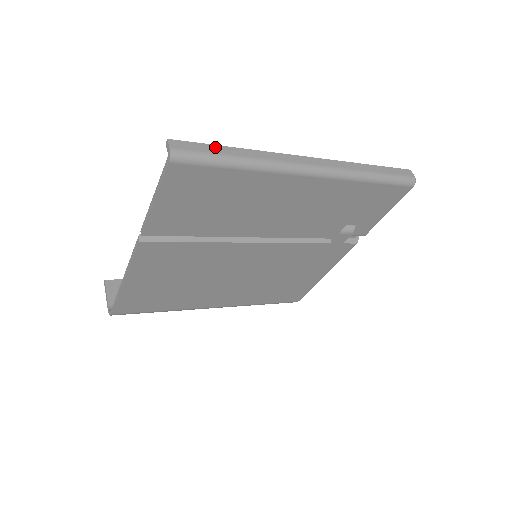
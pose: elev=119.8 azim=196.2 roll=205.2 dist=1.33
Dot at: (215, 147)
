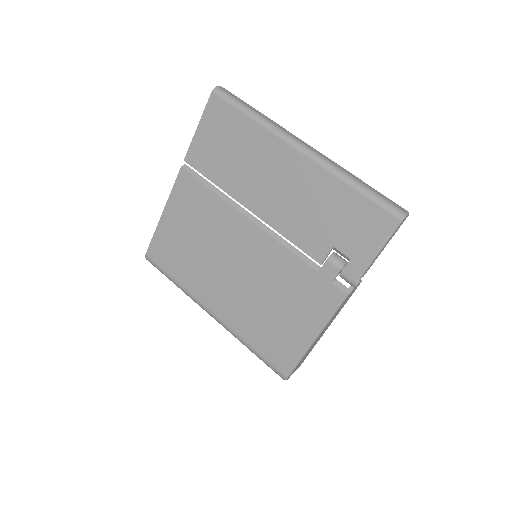
Dot at: (245, 103)
